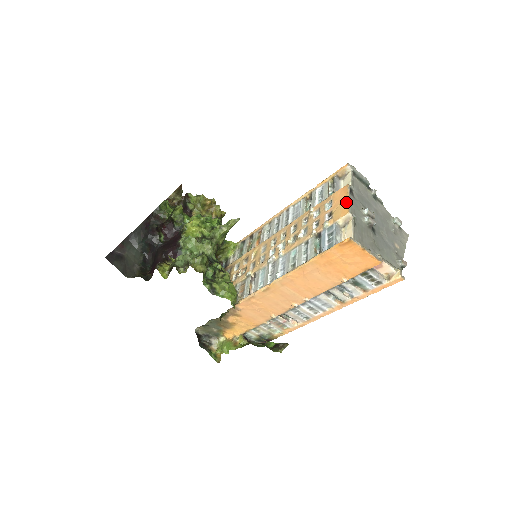
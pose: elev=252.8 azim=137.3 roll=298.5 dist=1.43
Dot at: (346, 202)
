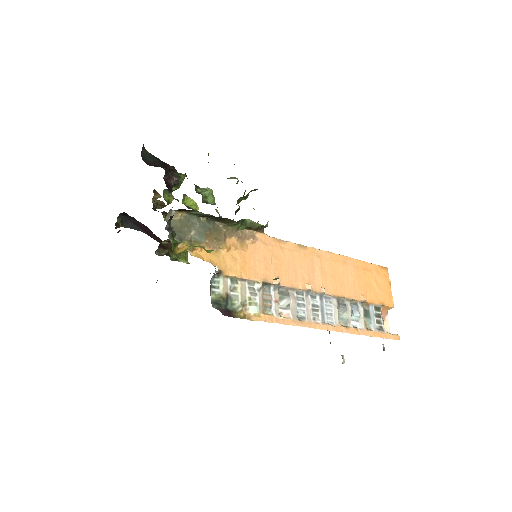
Dot at: occluded
